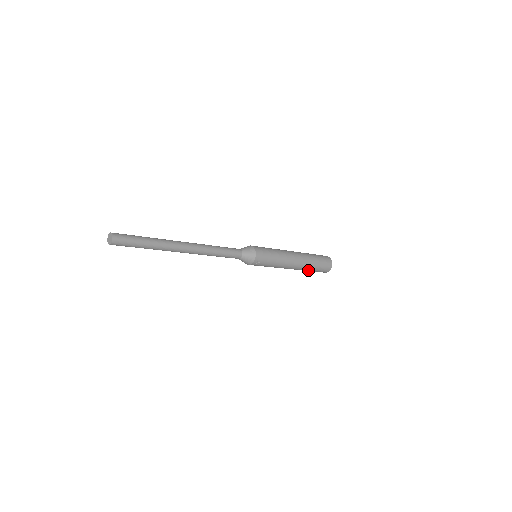
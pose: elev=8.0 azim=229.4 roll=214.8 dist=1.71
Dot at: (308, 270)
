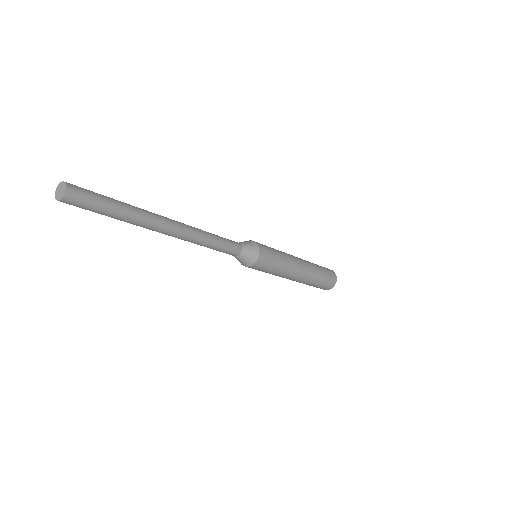
Dot at: (315, 281)
